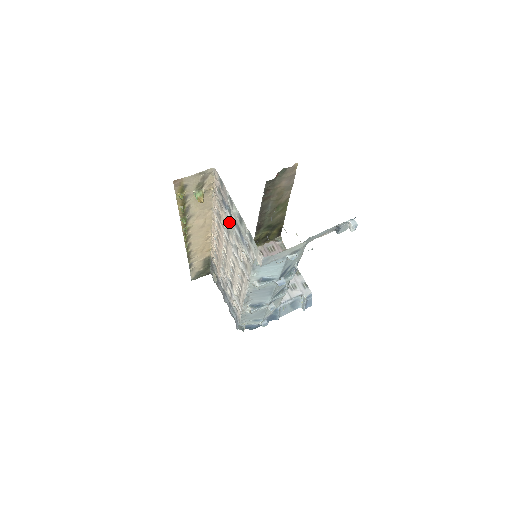
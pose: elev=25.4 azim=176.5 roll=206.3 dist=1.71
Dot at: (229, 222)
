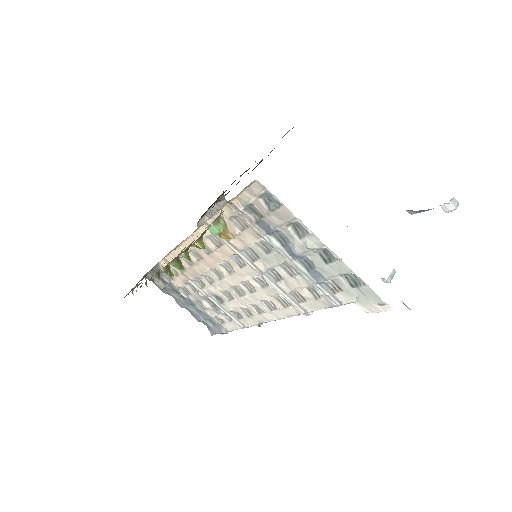
Dot at: (267, 248)
